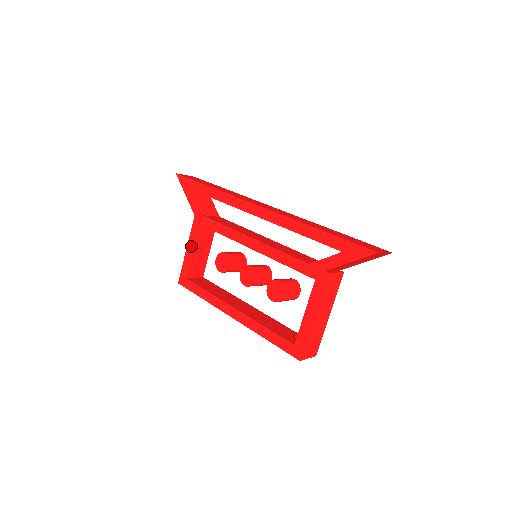
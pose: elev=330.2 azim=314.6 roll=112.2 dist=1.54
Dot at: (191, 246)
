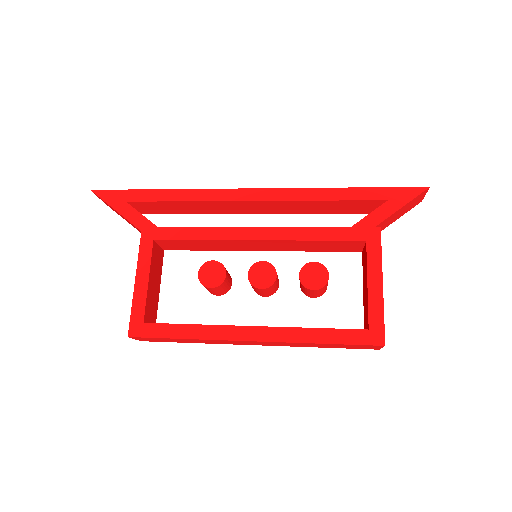
Dot at: (144, 273)
